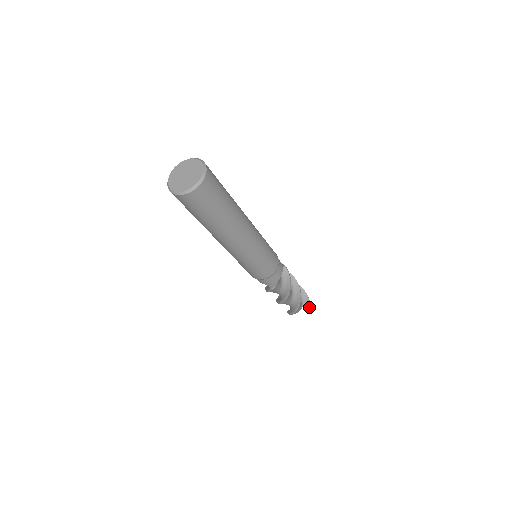
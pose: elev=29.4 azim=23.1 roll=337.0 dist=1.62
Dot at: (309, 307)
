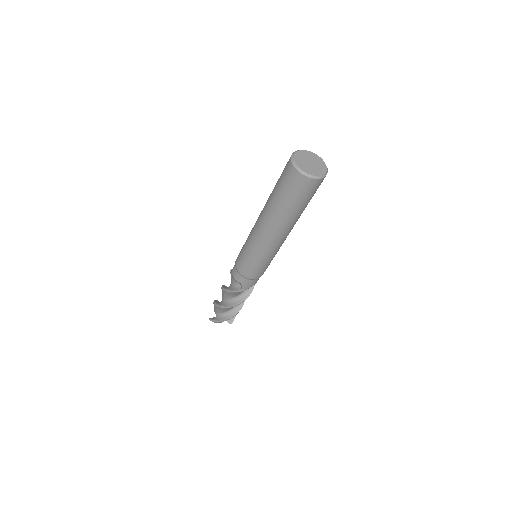
Dot at: (232, 321)
